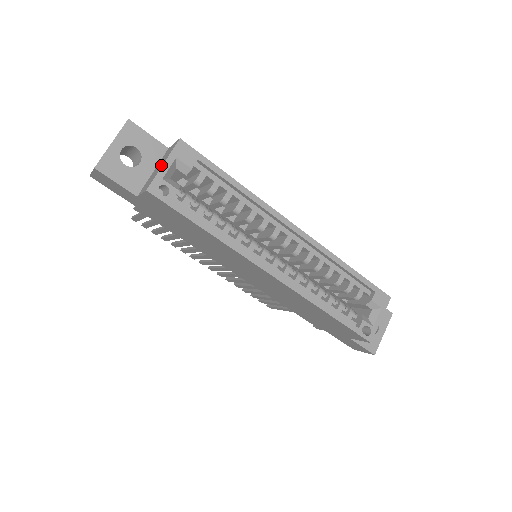
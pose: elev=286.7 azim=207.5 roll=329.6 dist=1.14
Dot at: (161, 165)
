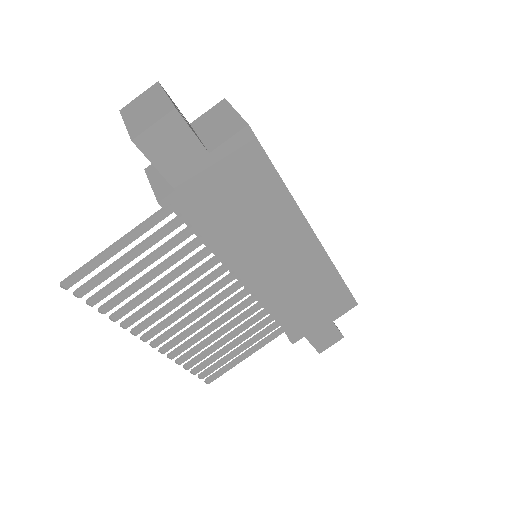
Dot at: (230, 114)
